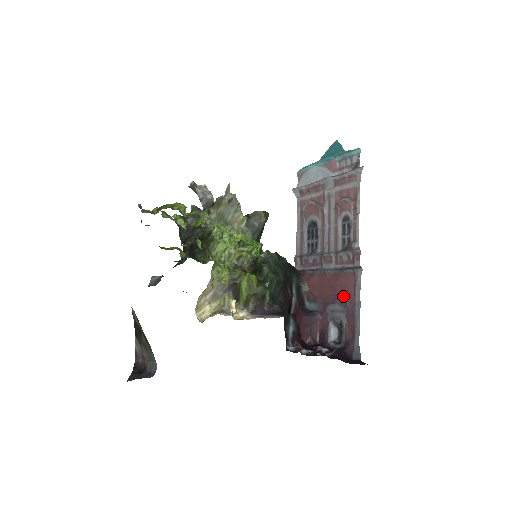
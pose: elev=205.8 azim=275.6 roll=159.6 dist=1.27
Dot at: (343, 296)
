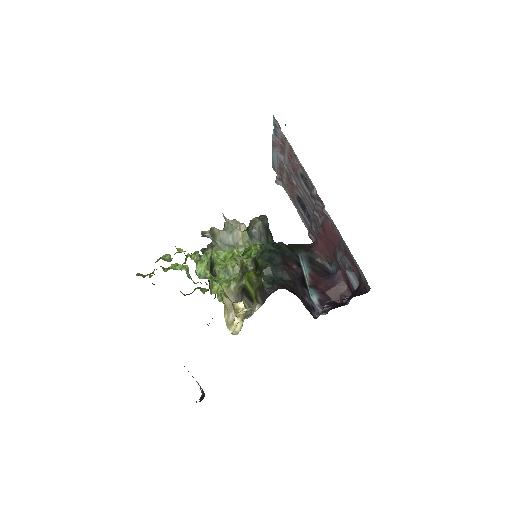
Dot at: (336, 242)
